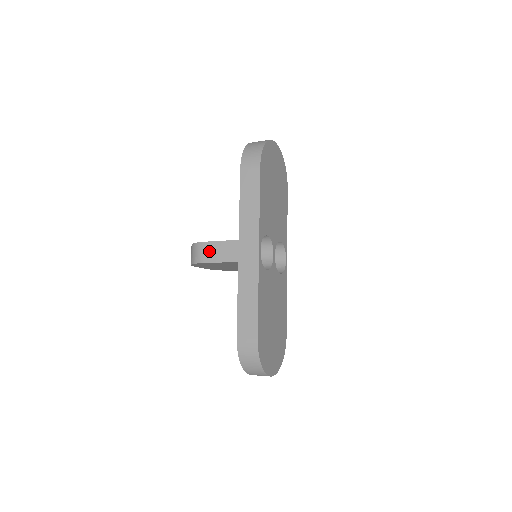
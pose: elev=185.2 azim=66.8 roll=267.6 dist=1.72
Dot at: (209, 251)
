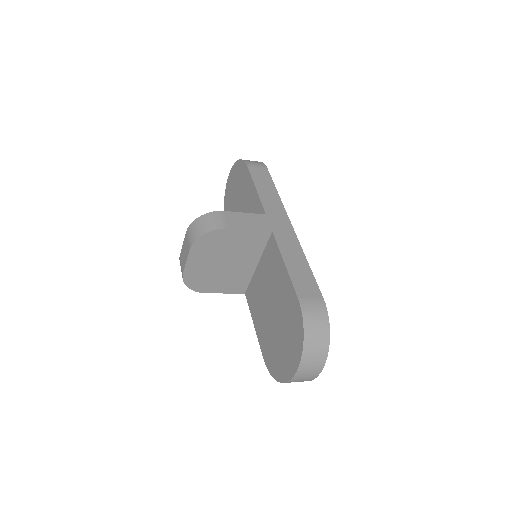
Dot at: (233, 219)
